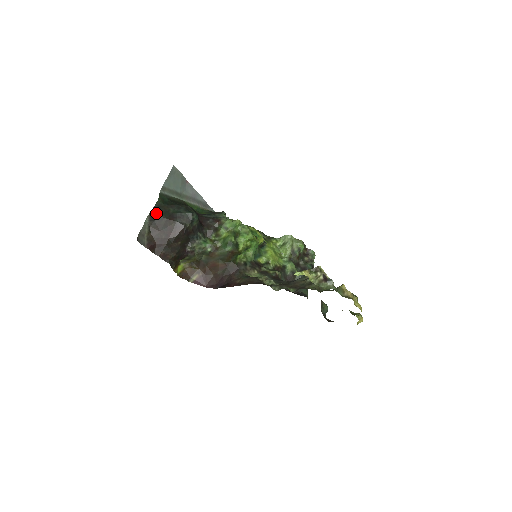
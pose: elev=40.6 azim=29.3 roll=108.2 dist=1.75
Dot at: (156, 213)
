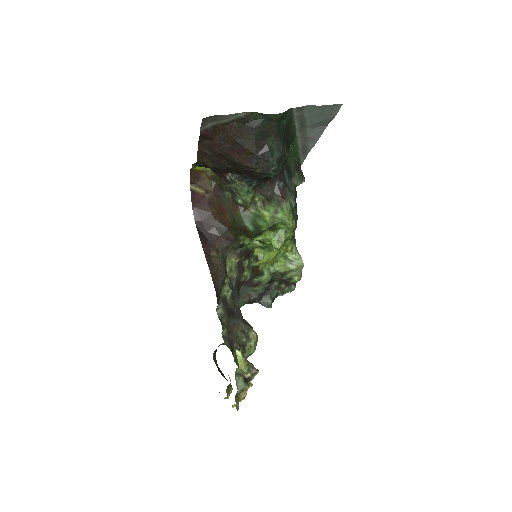
Dot at: (257, 121)
